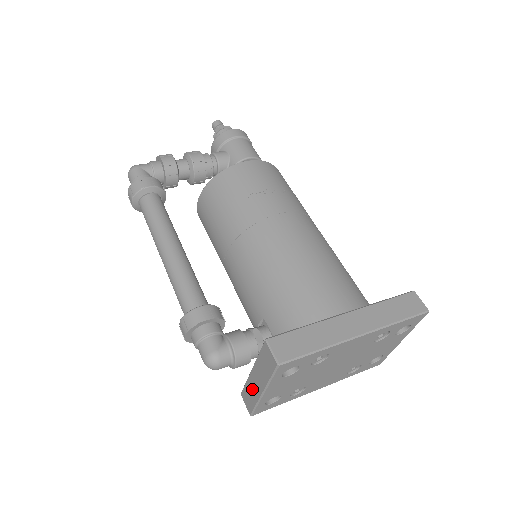
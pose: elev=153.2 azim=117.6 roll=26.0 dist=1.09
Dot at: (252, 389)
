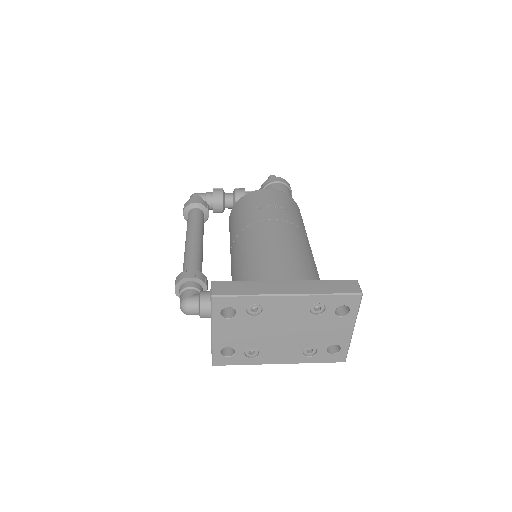
Dot at: occluded
